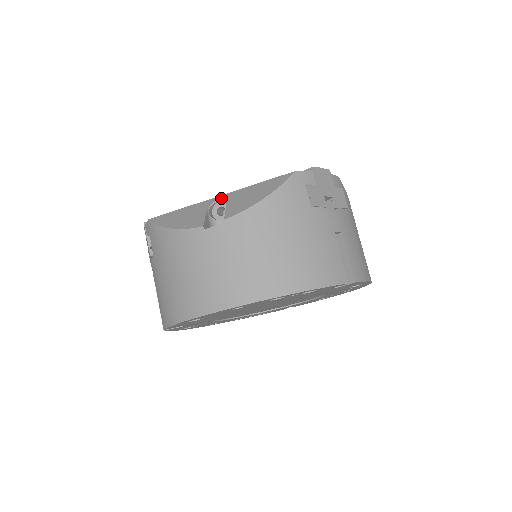
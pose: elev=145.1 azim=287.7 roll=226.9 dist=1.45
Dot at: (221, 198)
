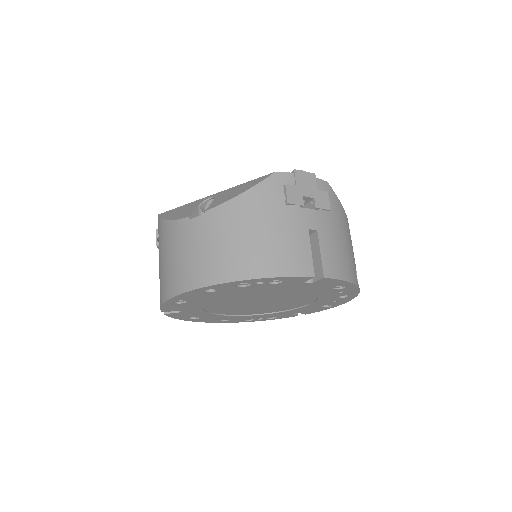
Dot at: (213, 196)
